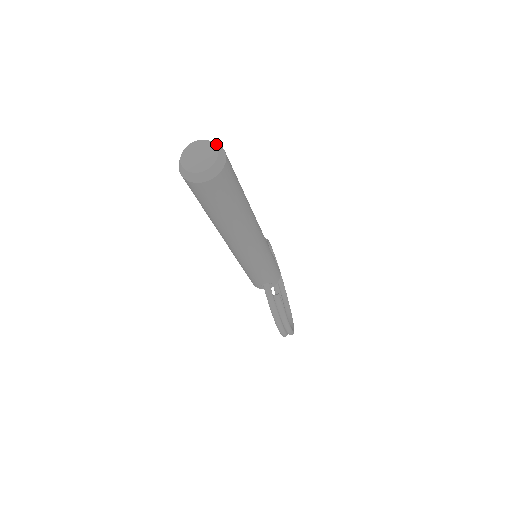
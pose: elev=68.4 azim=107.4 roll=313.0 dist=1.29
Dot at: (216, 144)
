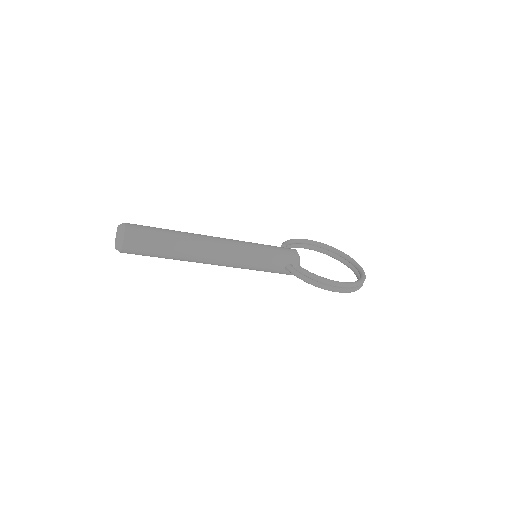
Dot at: (120, 224)
